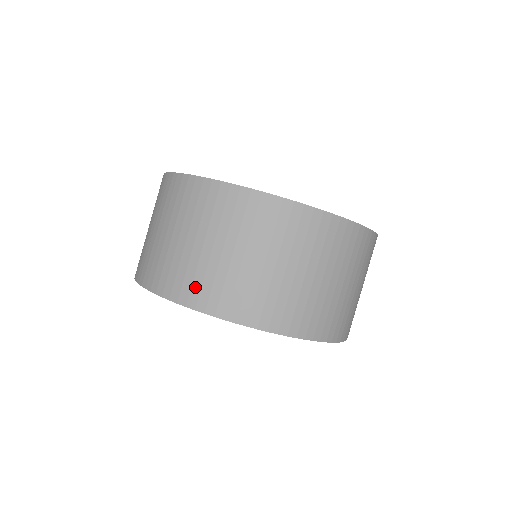
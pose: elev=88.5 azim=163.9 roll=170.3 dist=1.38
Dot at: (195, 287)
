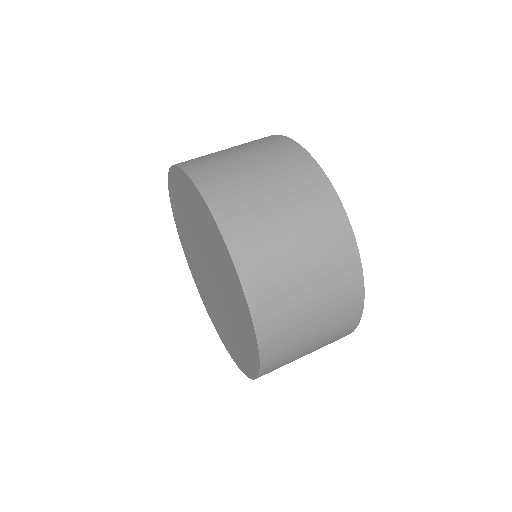
Dot at: (216, 181)
